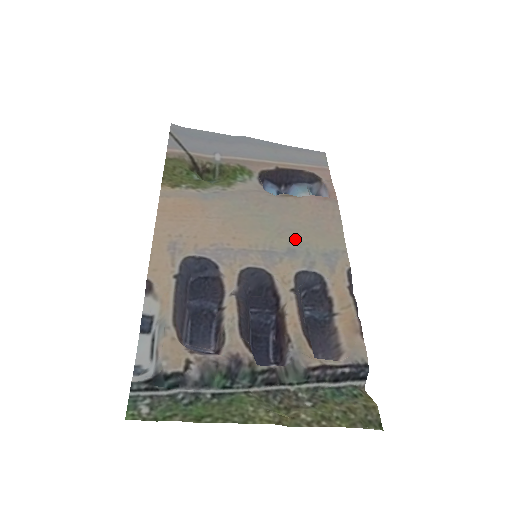
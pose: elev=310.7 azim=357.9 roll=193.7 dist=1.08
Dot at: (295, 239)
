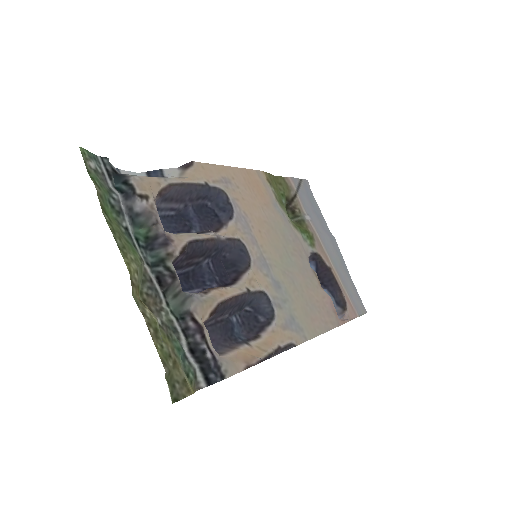
Dot at: (289, 287)
